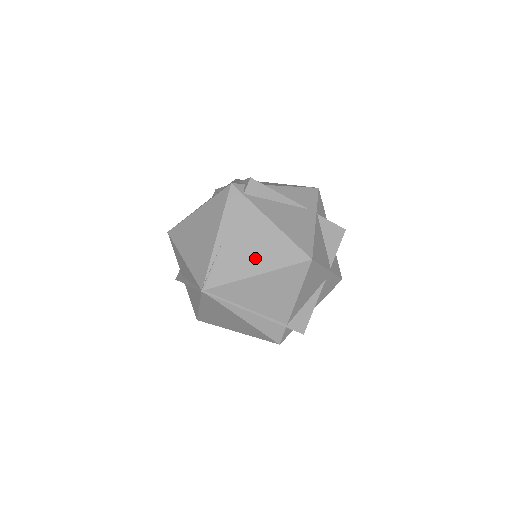
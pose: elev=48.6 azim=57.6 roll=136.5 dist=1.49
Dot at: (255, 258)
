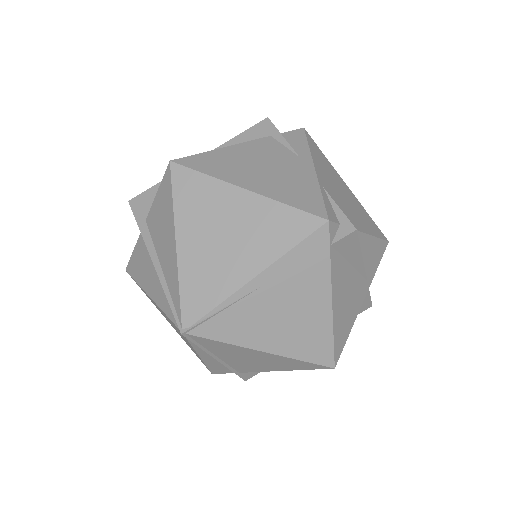
Dot at: (278, 332)
